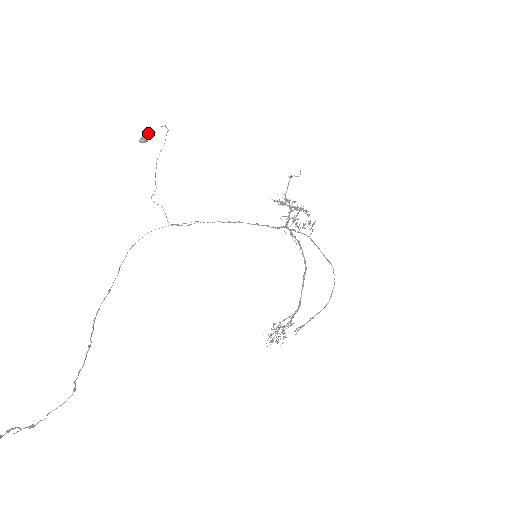
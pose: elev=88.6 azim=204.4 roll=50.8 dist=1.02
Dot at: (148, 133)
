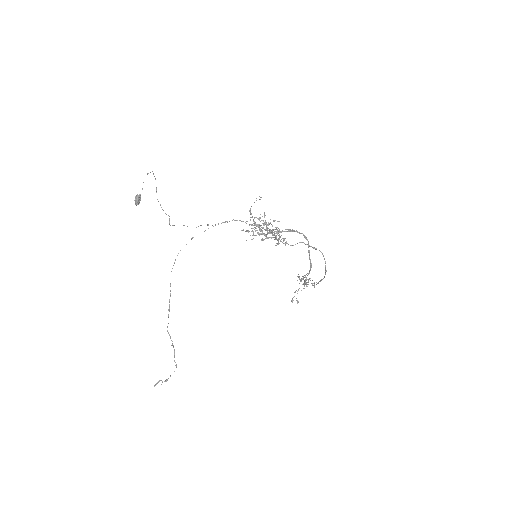
Dot at: (137, 197)
